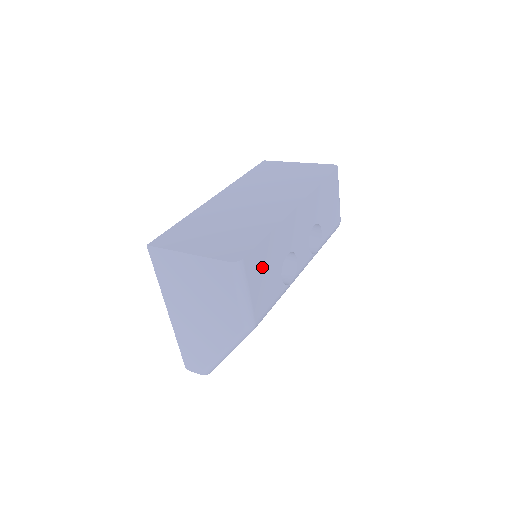
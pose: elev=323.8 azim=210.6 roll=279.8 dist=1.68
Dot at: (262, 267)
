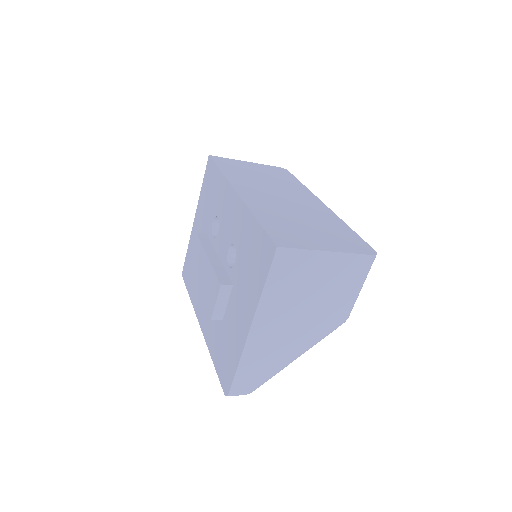
Dot at: occluded
